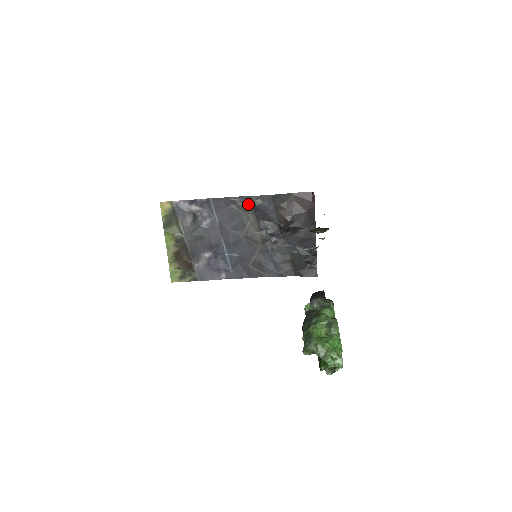
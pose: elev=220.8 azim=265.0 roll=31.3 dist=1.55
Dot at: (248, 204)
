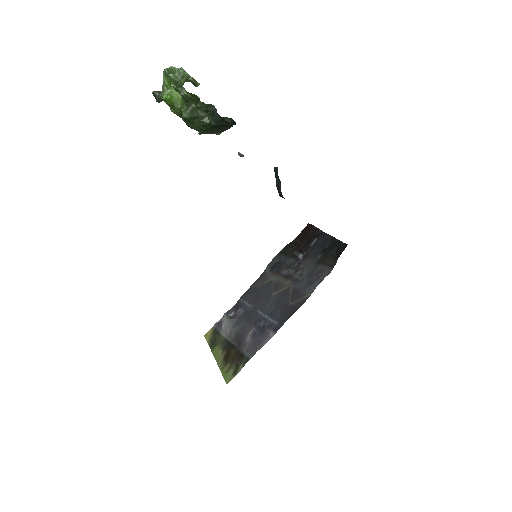
Dot at: (267, 274)
